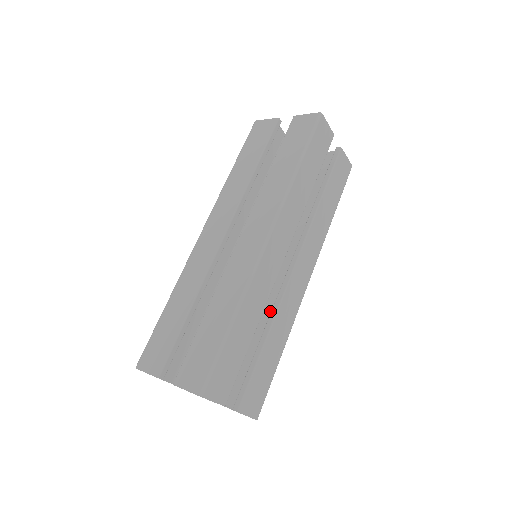
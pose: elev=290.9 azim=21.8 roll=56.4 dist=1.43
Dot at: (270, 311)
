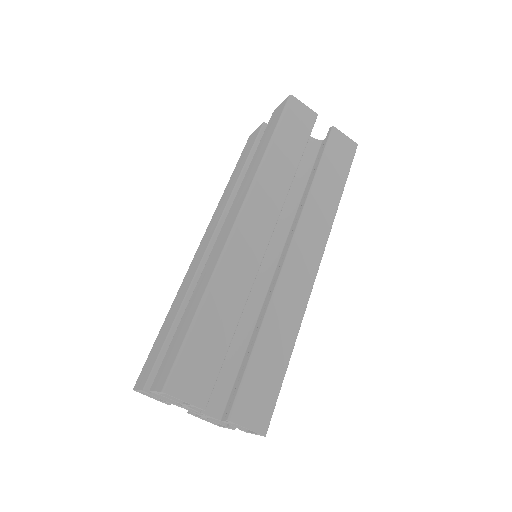
Dot at: occluded
